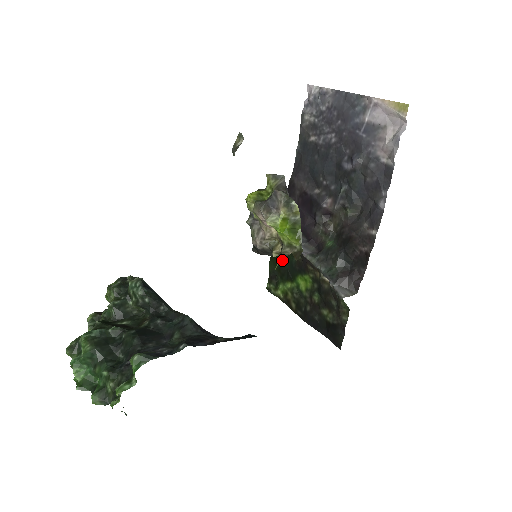
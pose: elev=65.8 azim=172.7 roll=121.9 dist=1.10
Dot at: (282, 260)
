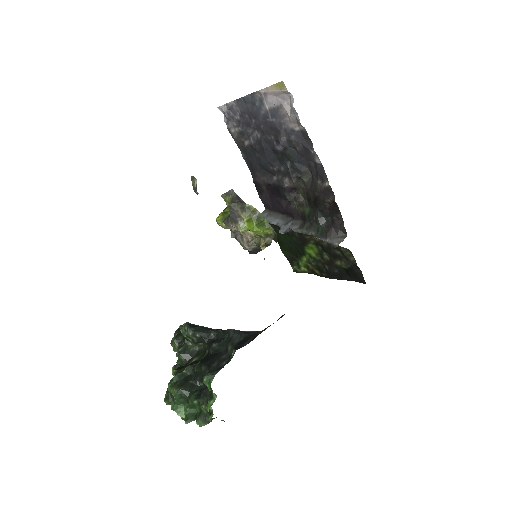
Dot at: (288, 244)
